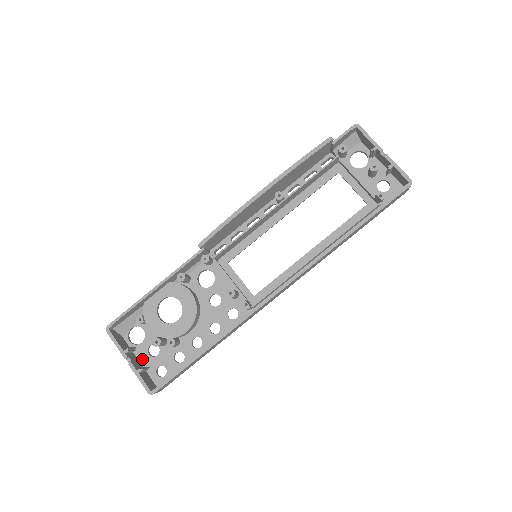
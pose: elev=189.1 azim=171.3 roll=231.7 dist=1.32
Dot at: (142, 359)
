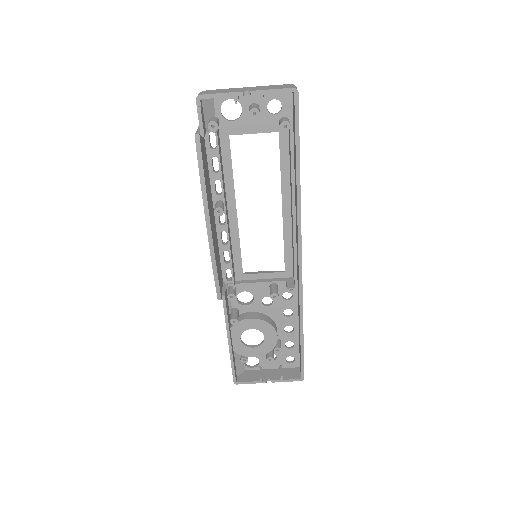
Dot at: (271, 367)
